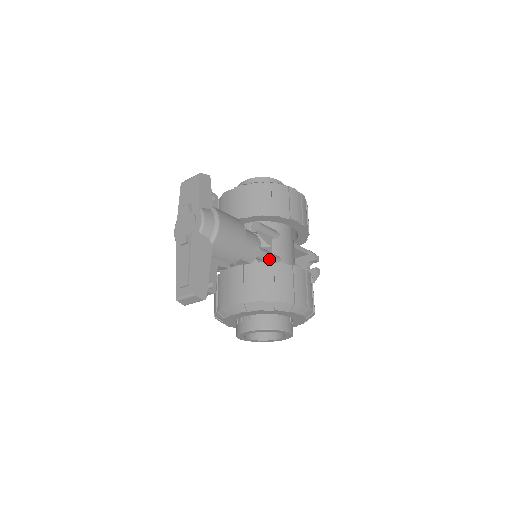
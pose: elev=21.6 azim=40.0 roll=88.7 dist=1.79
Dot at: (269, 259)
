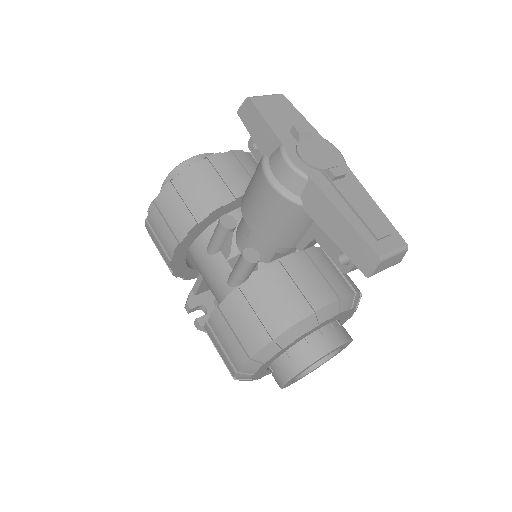
Dot at: occluded
